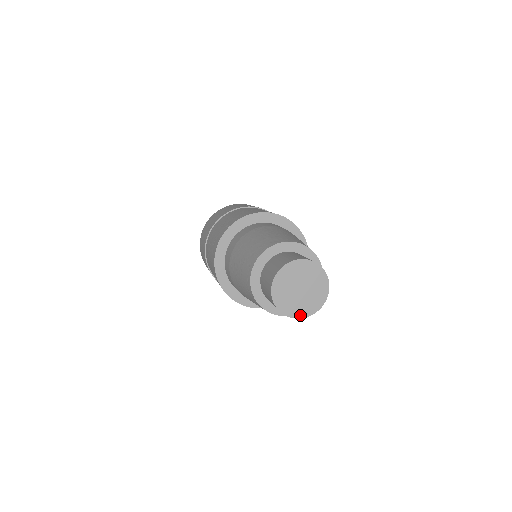
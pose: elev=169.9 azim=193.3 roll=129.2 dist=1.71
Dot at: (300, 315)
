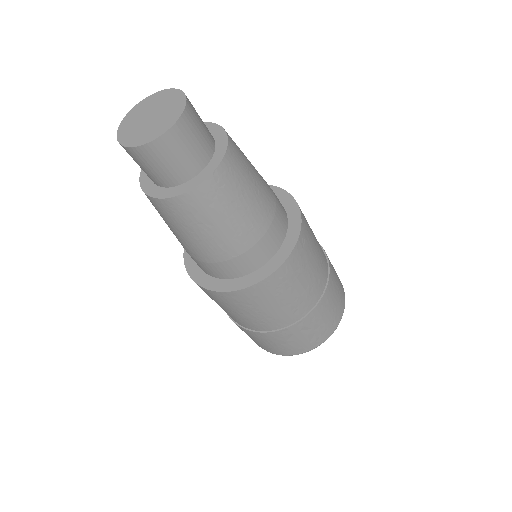
Dot at: (174, 120)
